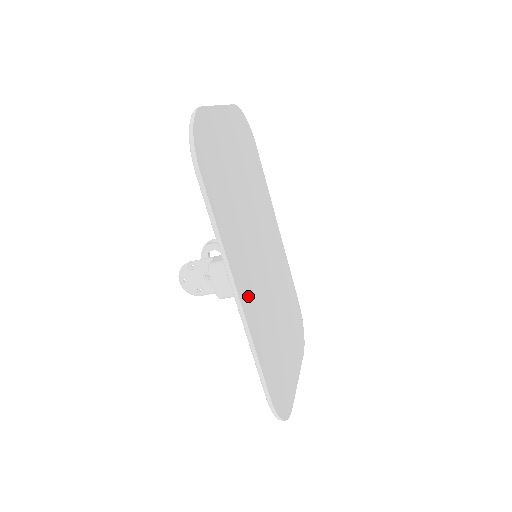
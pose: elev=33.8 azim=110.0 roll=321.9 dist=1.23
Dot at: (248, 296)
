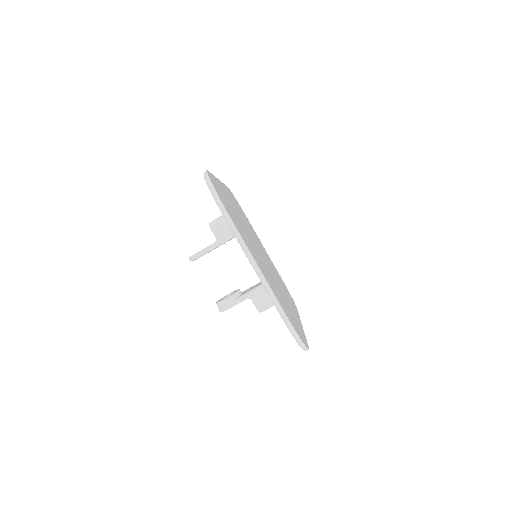
Dot at: (228, 196)
